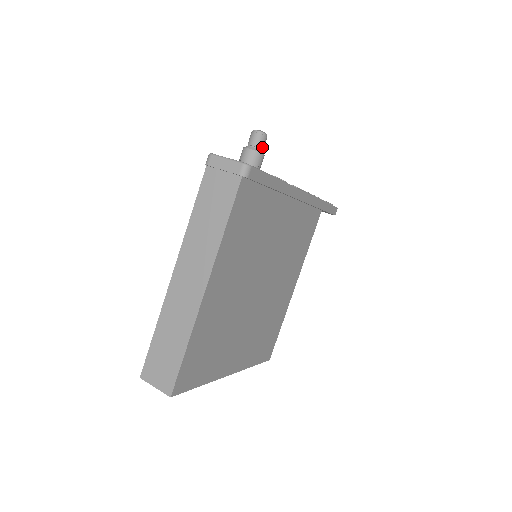
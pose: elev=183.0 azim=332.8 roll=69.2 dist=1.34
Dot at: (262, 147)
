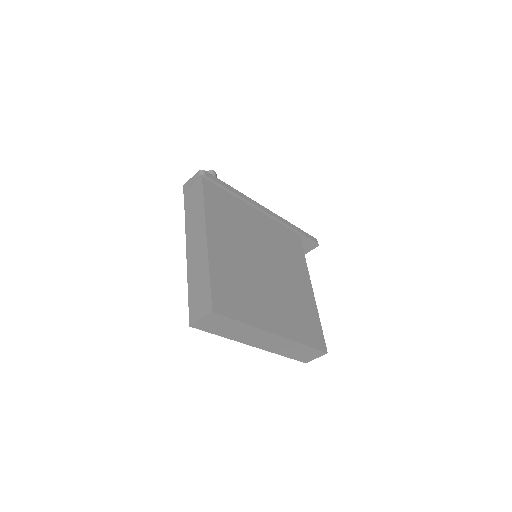
Dot at: occluded
